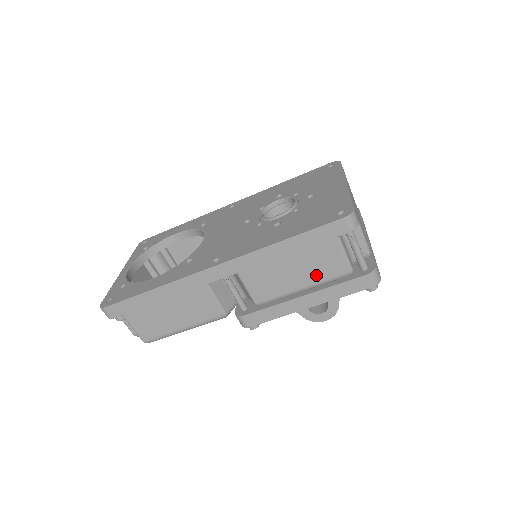
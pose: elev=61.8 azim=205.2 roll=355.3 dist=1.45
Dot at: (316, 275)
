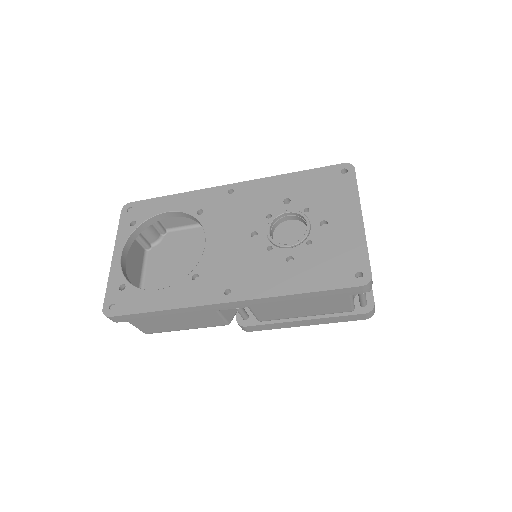
Dot at: (321, 311)
